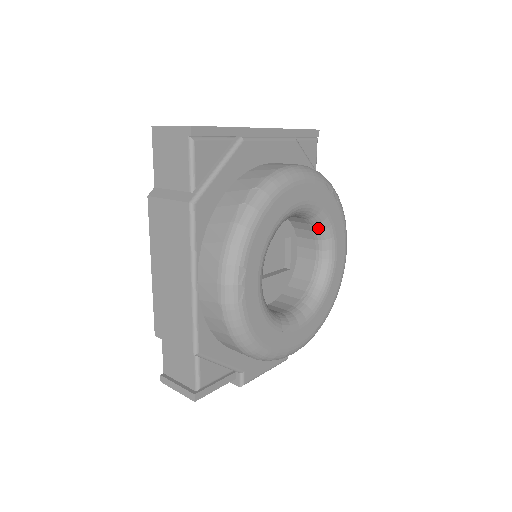
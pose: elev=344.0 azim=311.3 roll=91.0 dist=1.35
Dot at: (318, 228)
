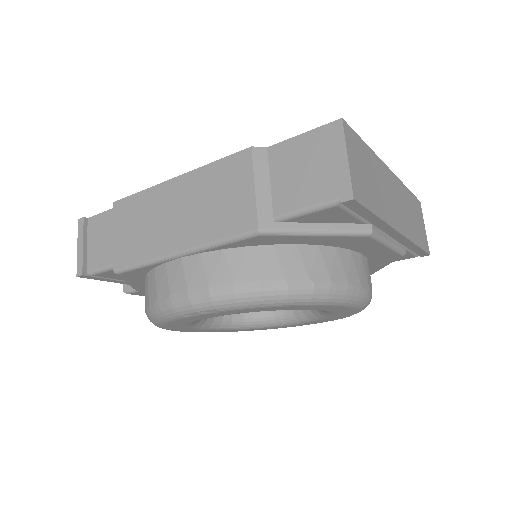
Dot at: occluded
